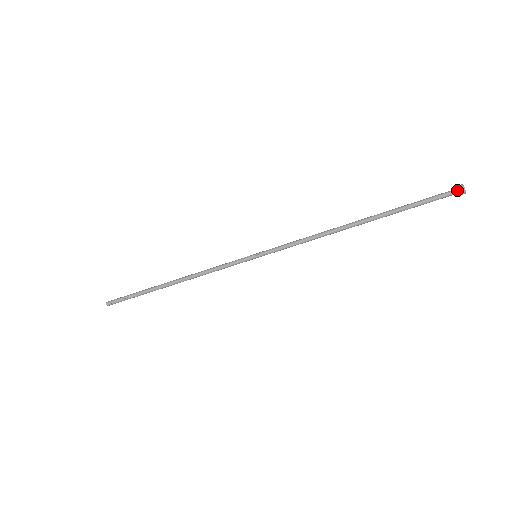
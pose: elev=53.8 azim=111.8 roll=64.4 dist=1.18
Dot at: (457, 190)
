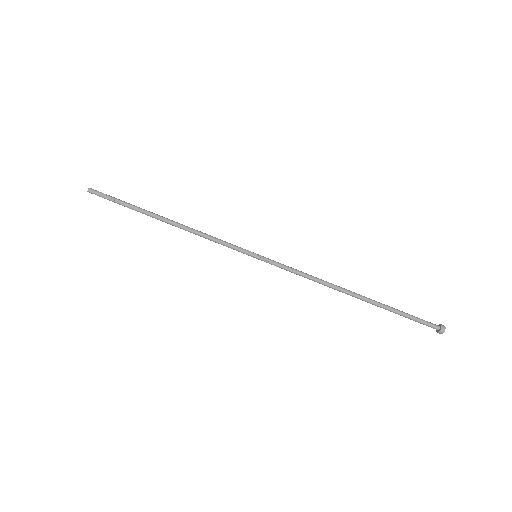
Dot at: (439, 327)
